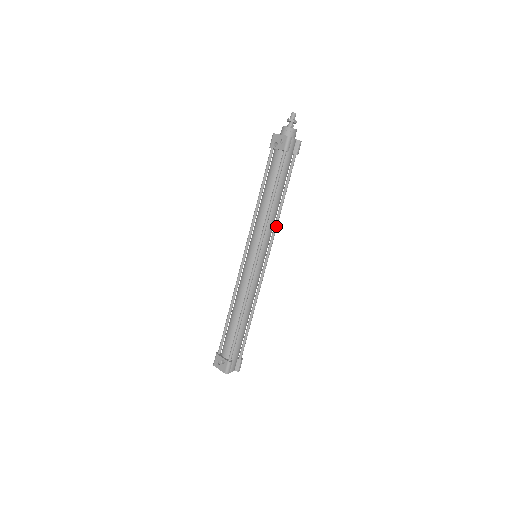
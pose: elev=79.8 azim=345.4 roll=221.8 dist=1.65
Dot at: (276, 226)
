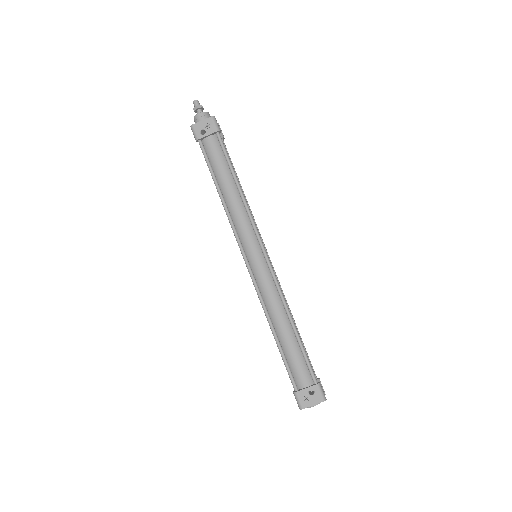
Dot at: (252, 215)
